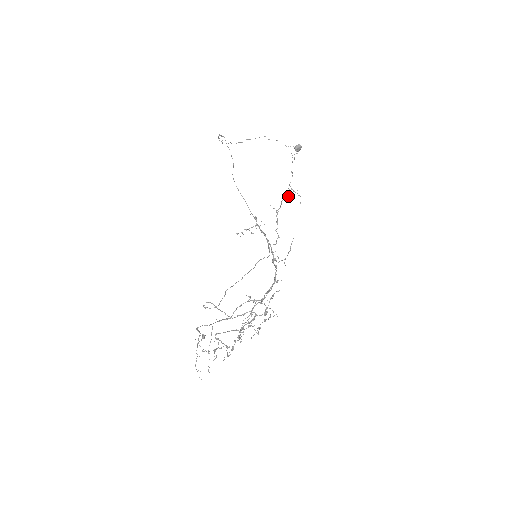
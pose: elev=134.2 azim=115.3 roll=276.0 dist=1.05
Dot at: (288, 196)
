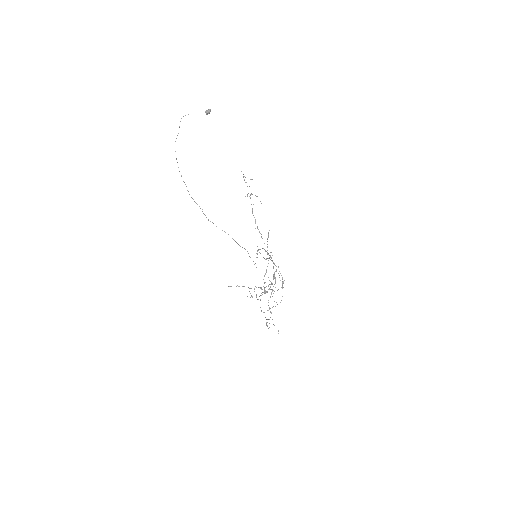
Dot at: occluded
